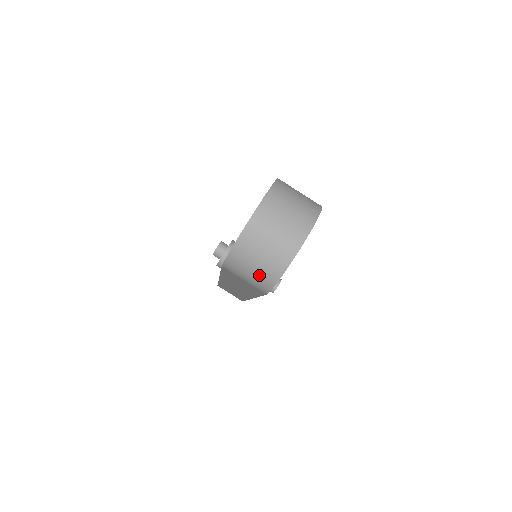
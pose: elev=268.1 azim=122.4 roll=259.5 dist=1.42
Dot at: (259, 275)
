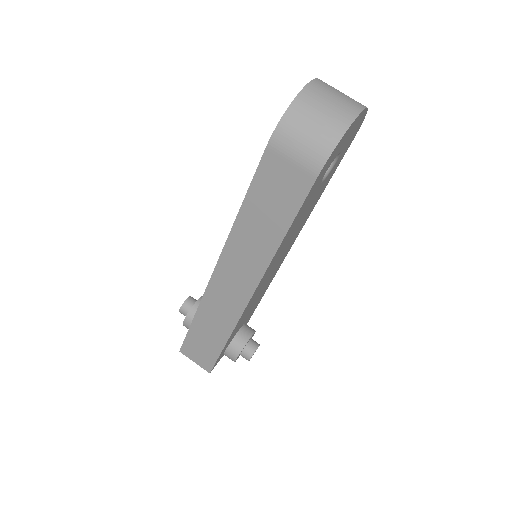
Dot at: (317, 137)
